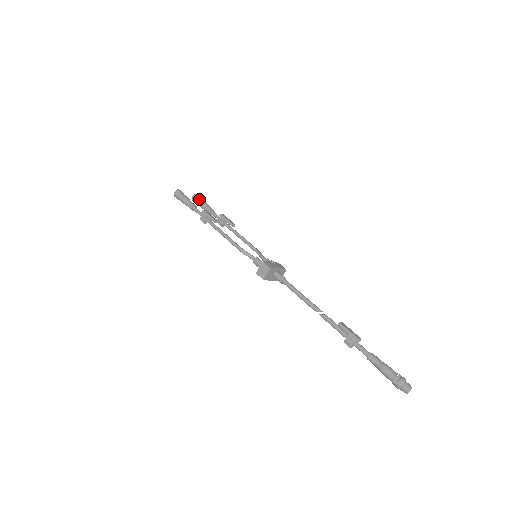
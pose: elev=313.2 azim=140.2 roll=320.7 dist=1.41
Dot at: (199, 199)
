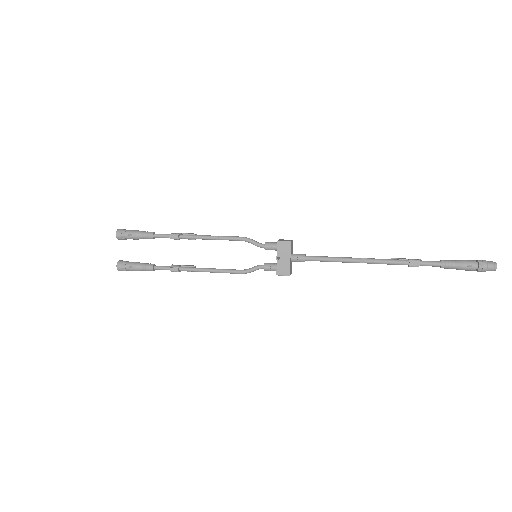
Dot at: (131, 262)
